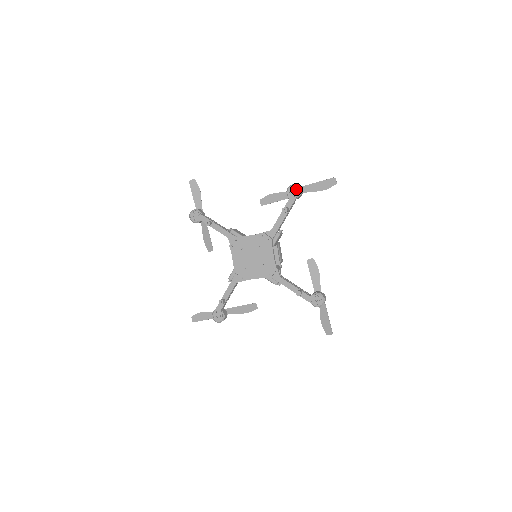
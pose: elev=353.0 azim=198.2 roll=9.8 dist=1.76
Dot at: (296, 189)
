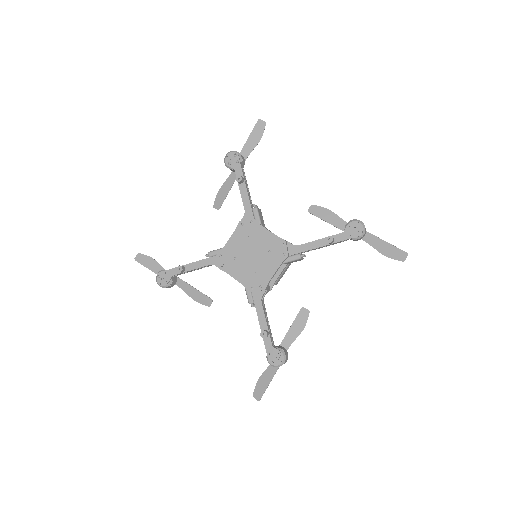
Dot at: (360, 229)
